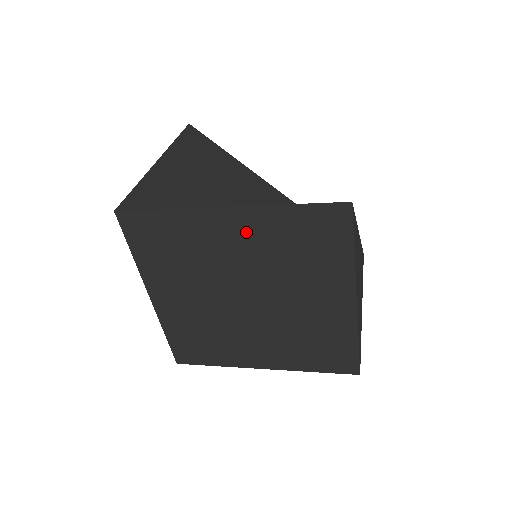
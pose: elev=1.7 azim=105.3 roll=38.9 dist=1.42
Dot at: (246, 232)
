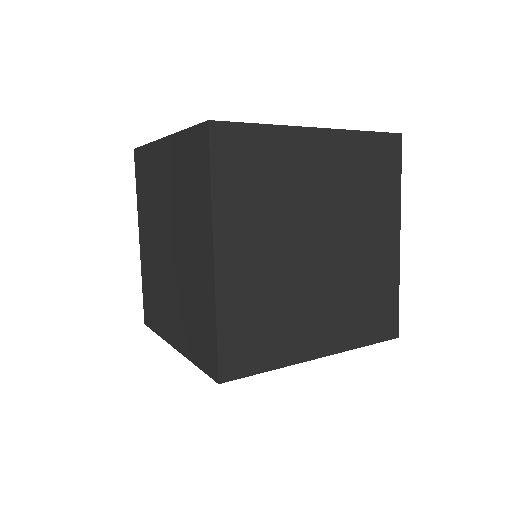
Dot at: (331, 158)
